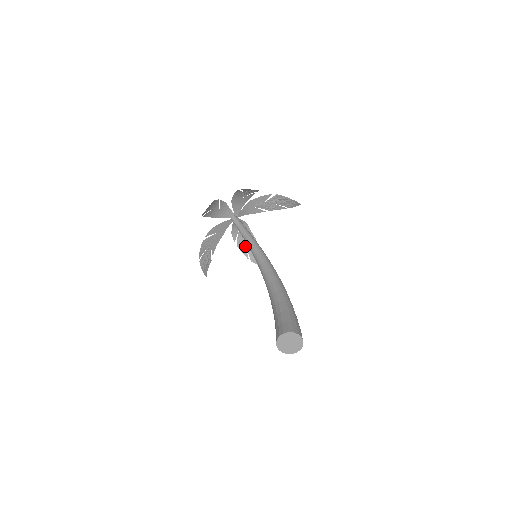
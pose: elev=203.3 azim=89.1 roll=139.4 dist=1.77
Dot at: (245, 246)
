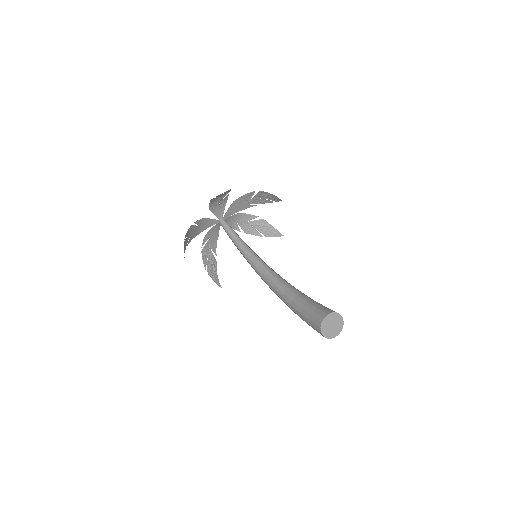
Dot at: (207, 256)
